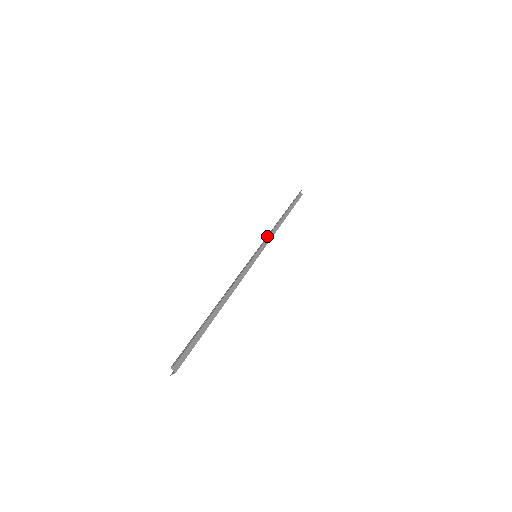
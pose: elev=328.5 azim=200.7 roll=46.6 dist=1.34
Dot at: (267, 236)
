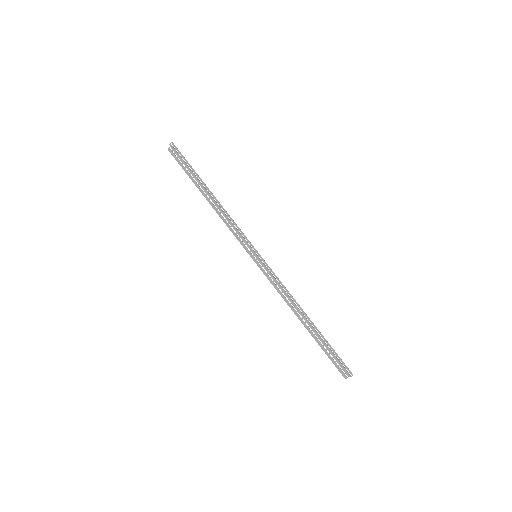
Dot at: (238, 231)
